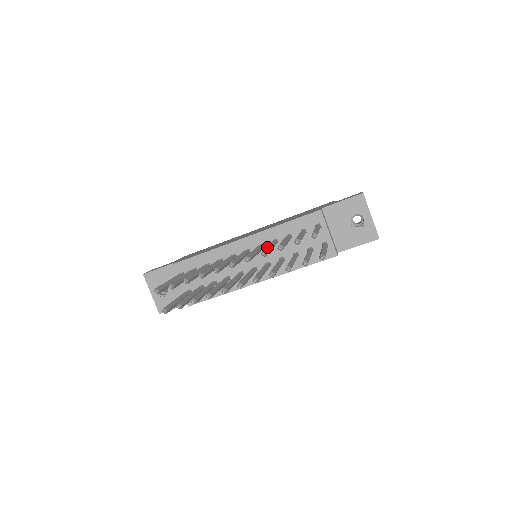
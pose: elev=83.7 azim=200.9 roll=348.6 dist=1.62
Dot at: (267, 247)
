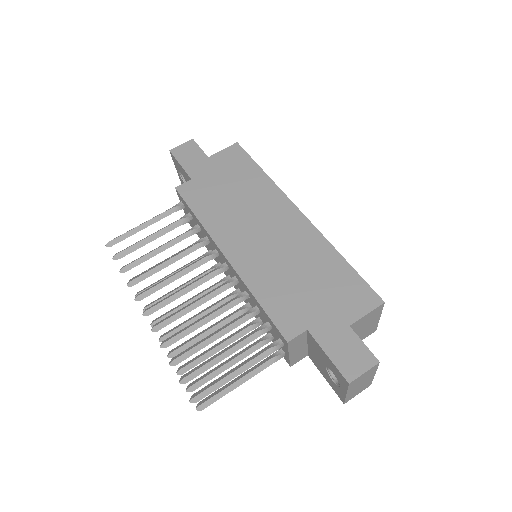
Dot at: (186, 330)
